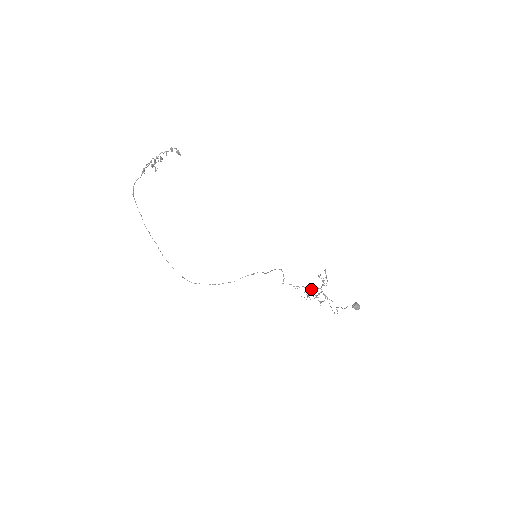
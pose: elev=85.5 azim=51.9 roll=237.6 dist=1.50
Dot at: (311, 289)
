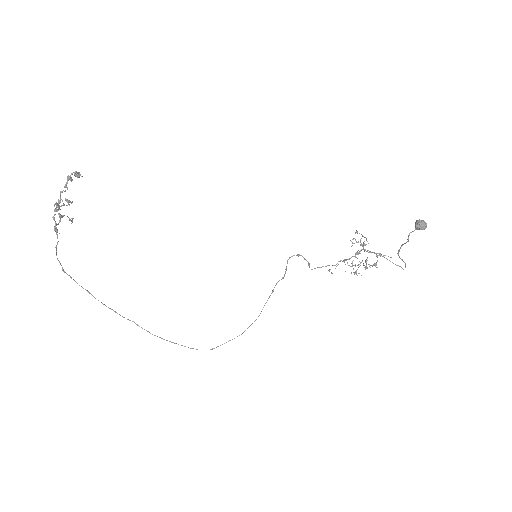
Dot at: occluded
